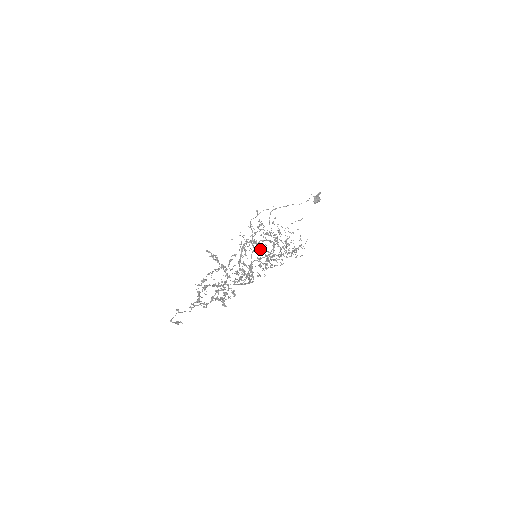
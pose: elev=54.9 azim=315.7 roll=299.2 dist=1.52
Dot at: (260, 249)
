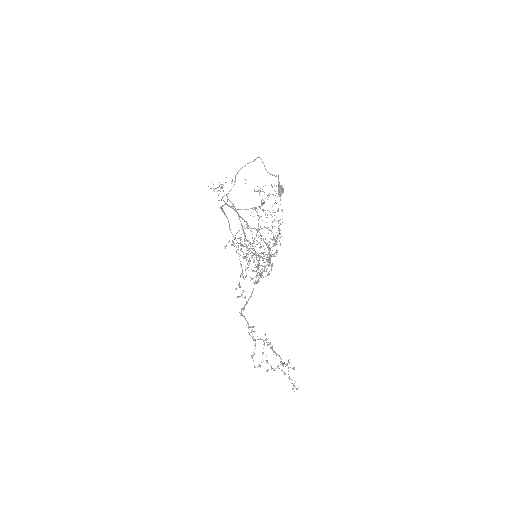
Dot at: occluded
